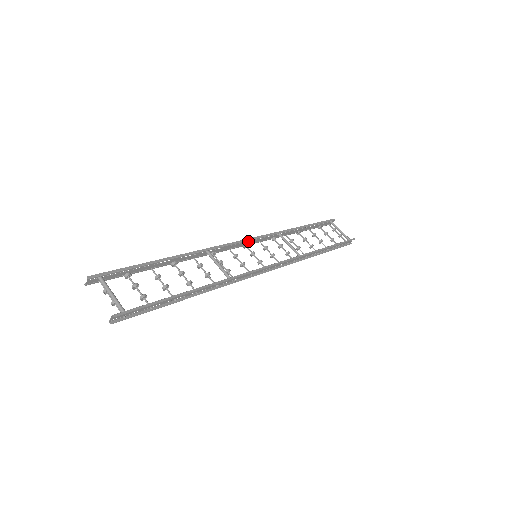
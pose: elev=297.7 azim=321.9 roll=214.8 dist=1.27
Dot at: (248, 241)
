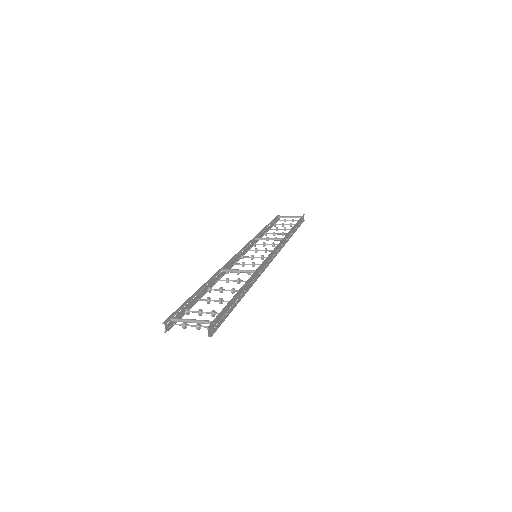
Dot at: (241, 252)
